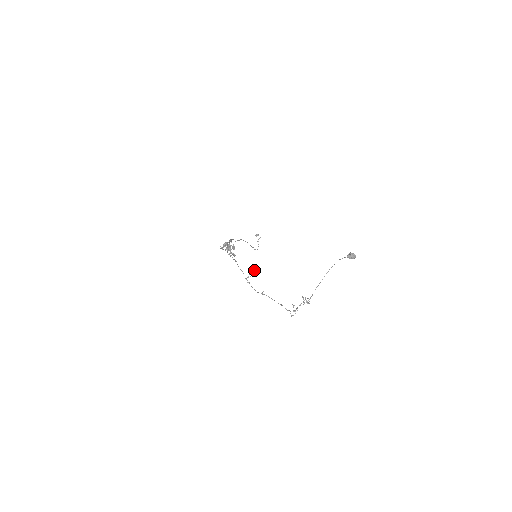
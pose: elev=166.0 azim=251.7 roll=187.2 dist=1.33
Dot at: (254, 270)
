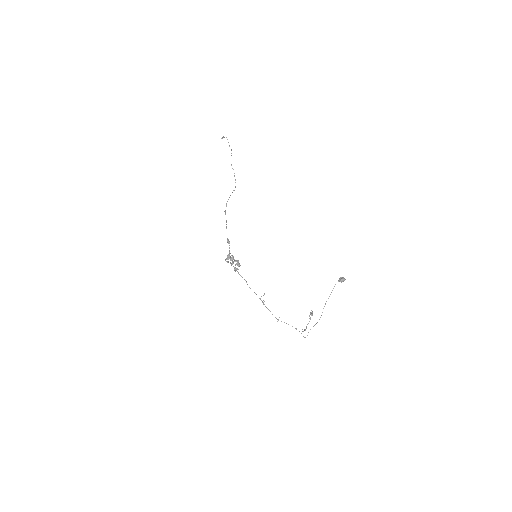
Dot at: occluded
